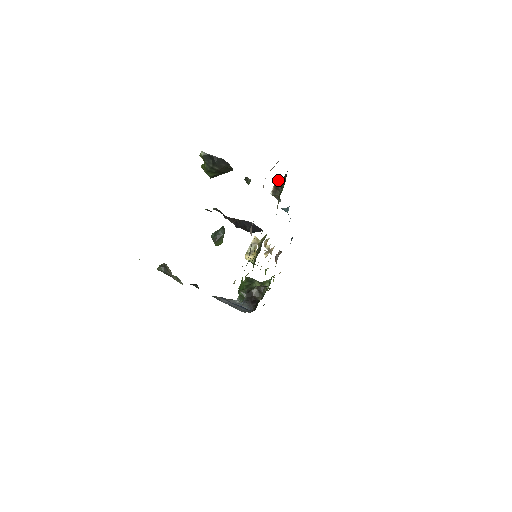
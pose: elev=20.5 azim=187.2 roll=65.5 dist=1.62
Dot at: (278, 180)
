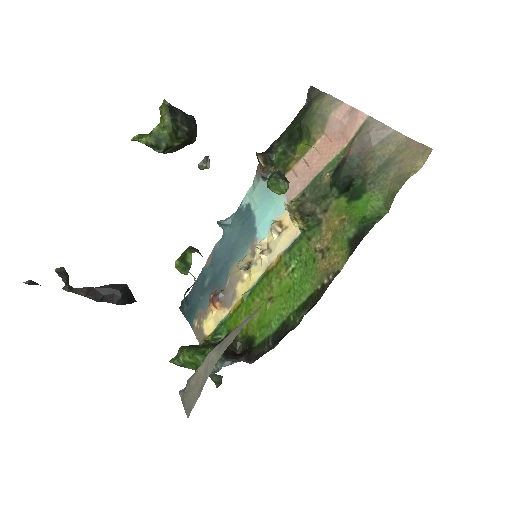
Dot at: occluded
